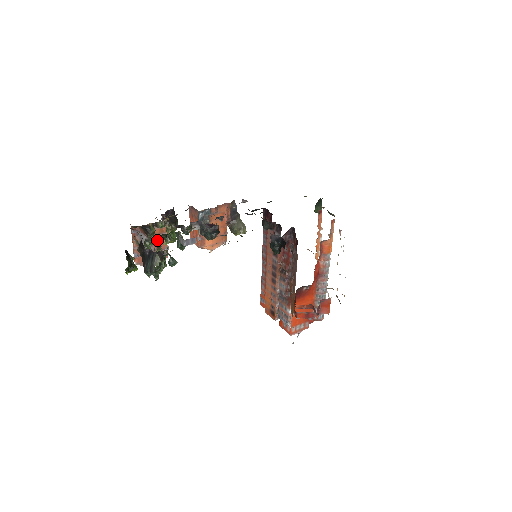
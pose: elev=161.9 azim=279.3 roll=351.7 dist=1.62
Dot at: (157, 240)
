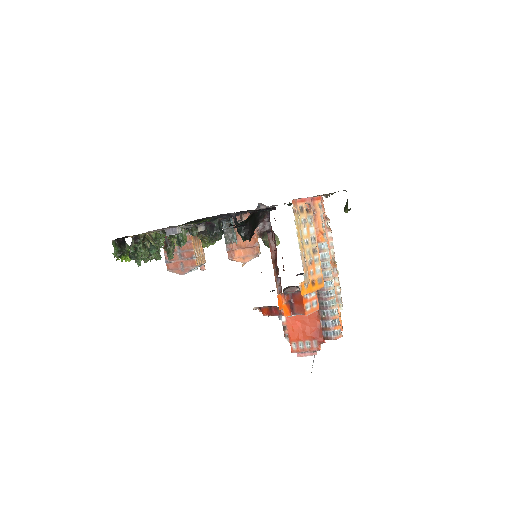
Dot at: (155, 235)
